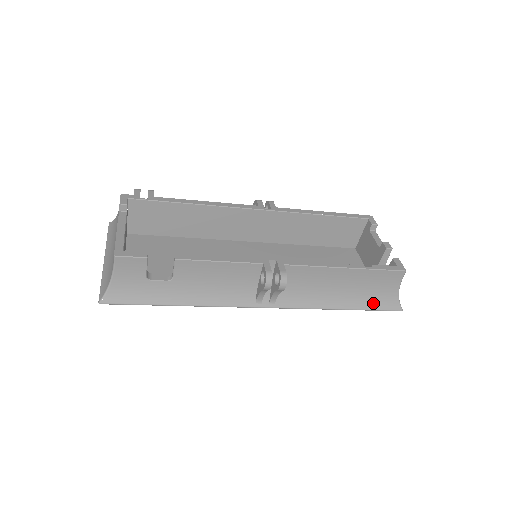
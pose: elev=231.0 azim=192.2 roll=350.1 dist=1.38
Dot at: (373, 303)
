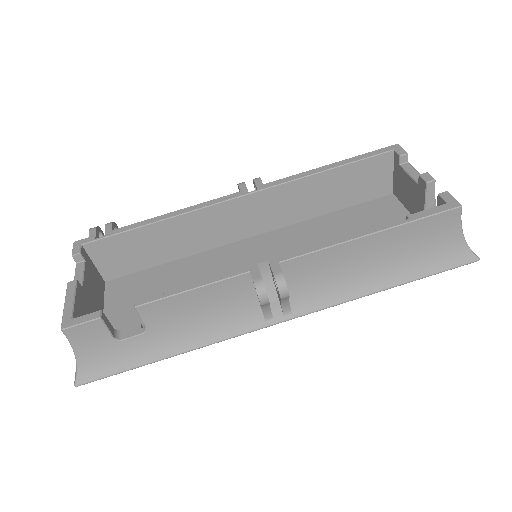
Dot at: (431, 265)
